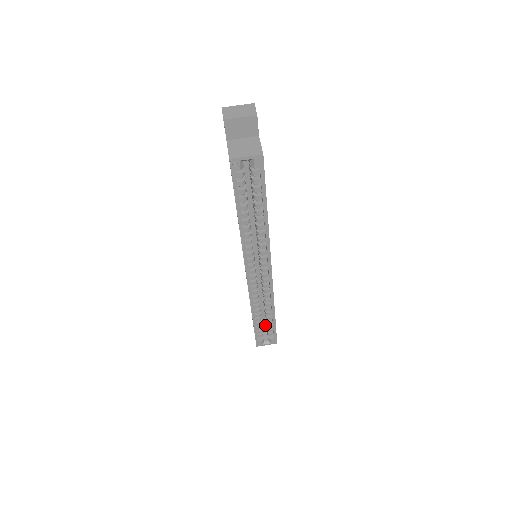
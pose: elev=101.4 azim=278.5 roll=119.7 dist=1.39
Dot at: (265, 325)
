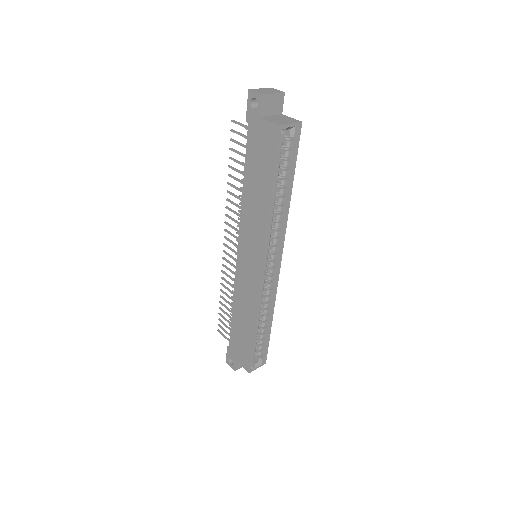
Dot at: occluded
